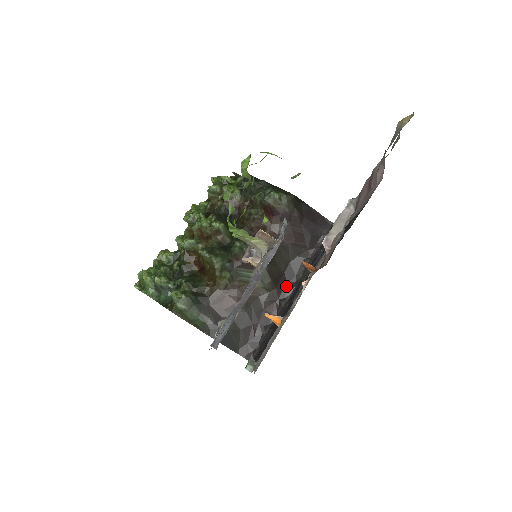
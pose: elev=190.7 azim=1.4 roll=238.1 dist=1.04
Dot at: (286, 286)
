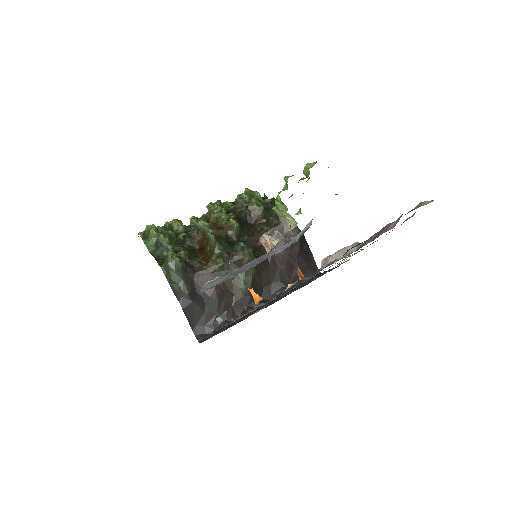
Dot at: occluded
